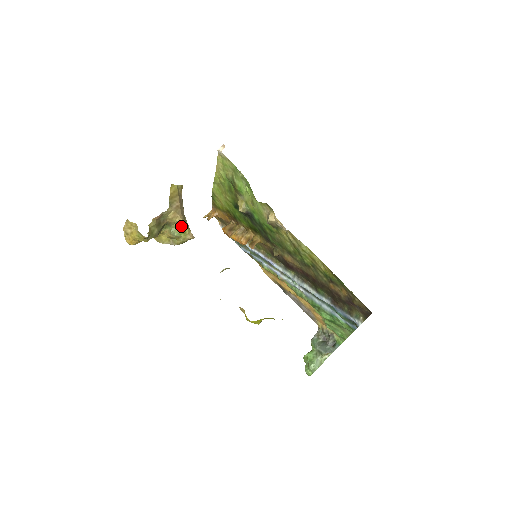
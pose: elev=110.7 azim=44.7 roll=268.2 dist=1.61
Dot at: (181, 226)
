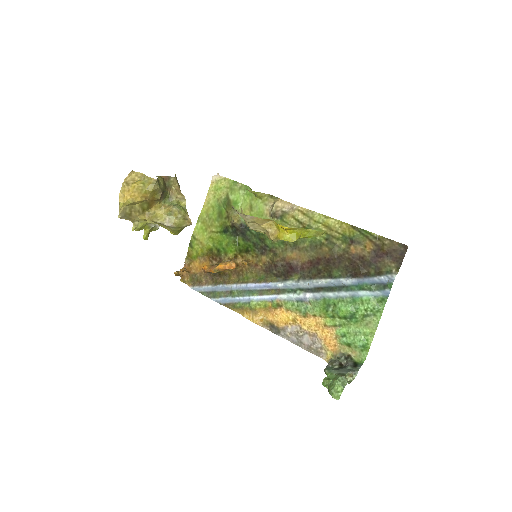
Dot at: (181, 206)
